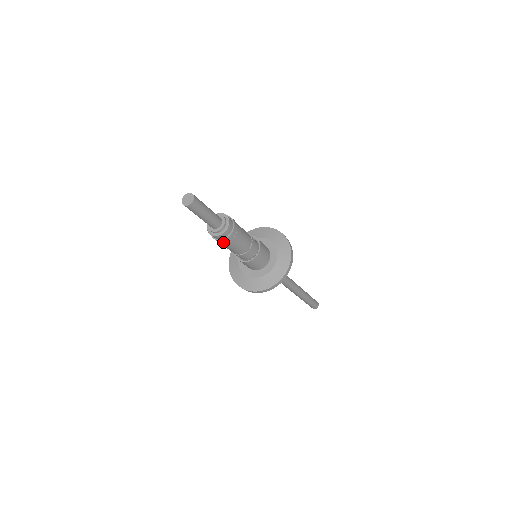
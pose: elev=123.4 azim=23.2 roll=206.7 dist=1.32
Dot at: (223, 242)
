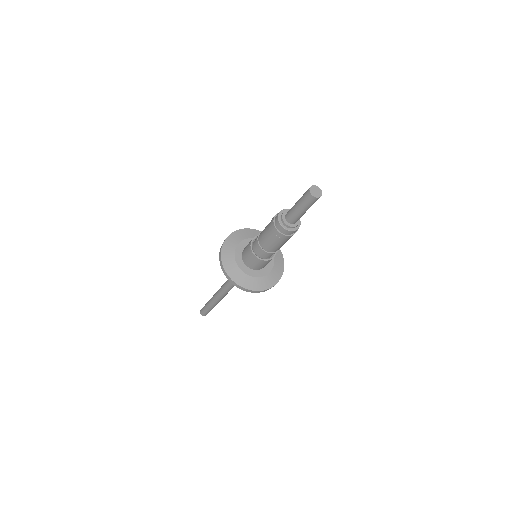
Dot at: (286, 238)
